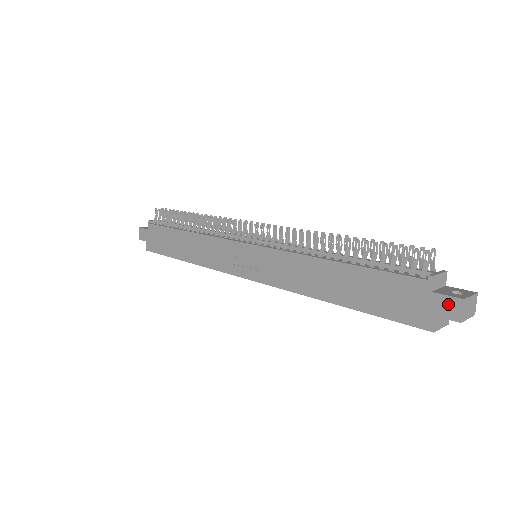
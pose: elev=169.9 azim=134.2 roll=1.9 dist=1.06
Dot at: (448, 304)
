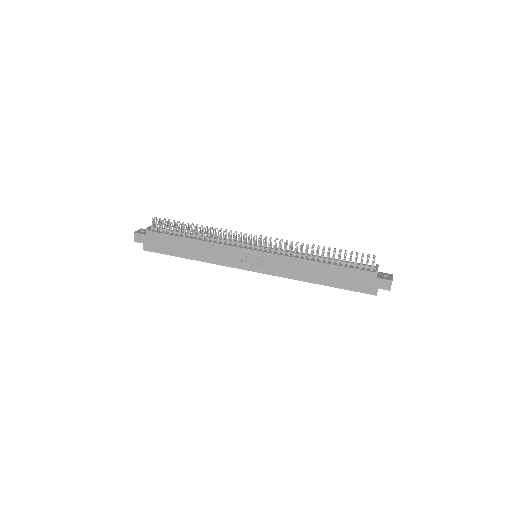
Dot at: (385, 283)
